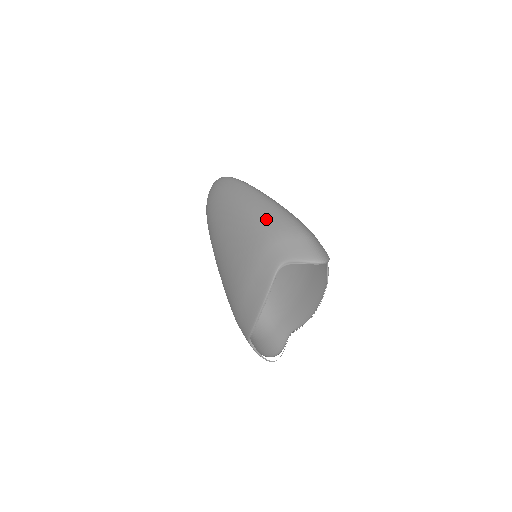
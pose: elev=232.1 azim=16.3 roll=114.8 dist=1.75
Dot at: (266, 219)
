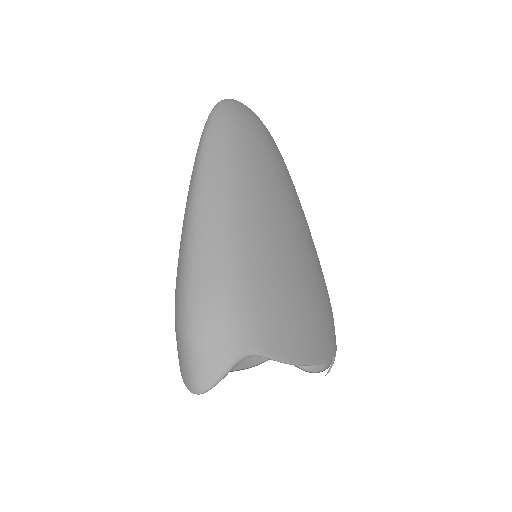
Dot at: occluded
